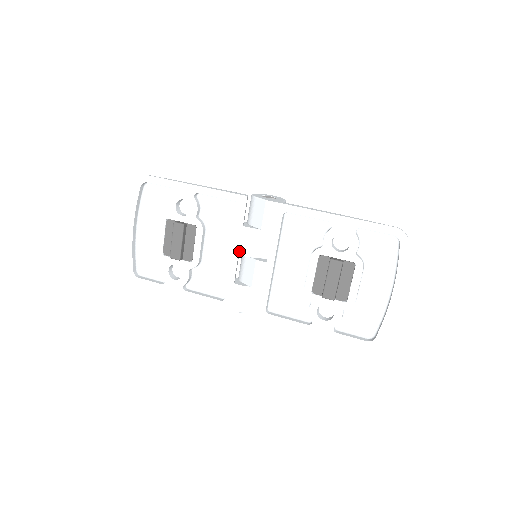
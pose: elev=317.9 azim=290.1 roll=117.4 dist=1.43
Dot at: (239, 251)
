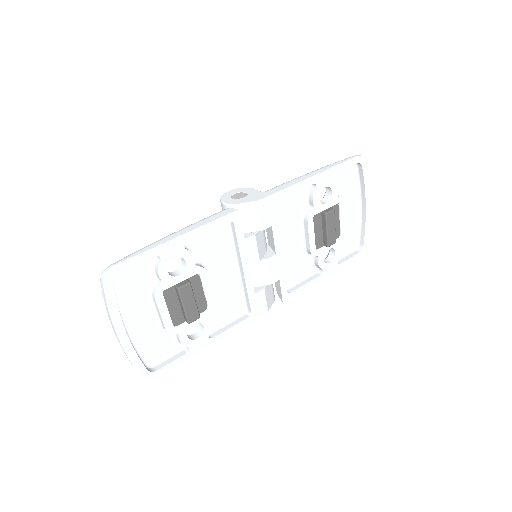
Dot at: (249, 264)
